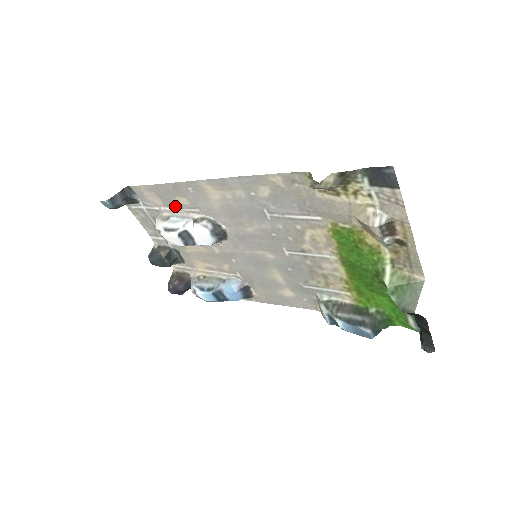
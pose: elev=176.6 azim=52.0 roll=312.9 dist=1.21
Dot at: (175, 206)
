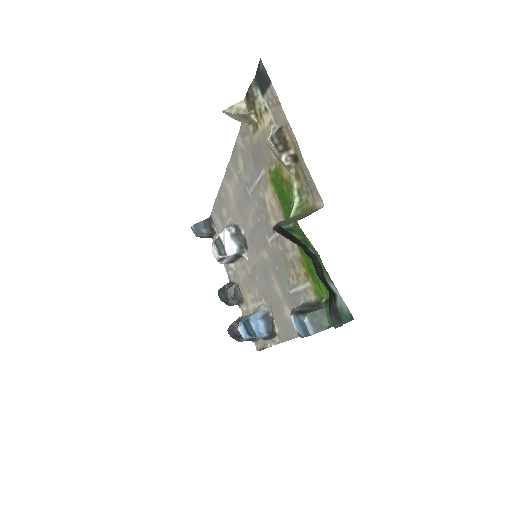
Dot at: (224, 222)
